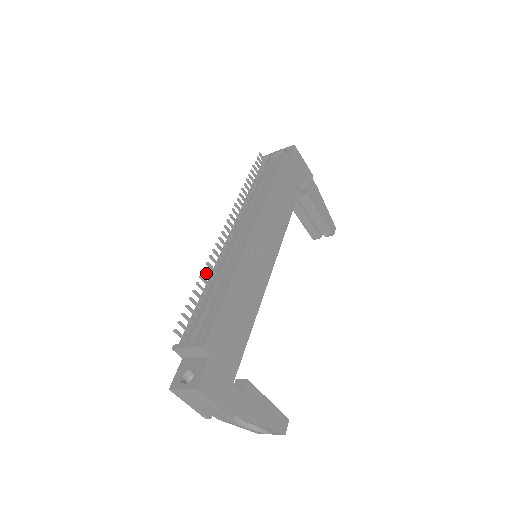
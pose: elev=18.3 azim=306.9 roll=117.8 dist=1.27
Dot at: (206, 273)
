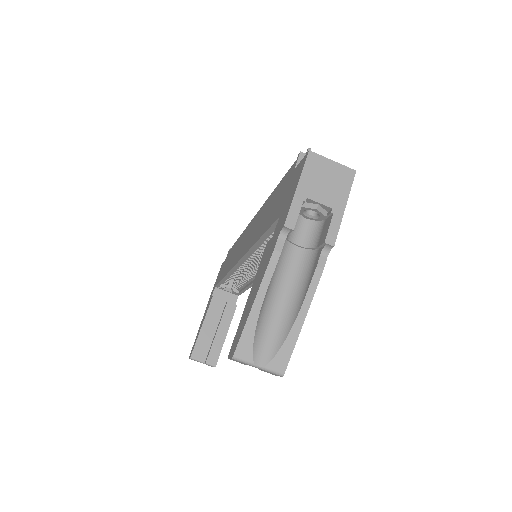
Dot at: occluded
